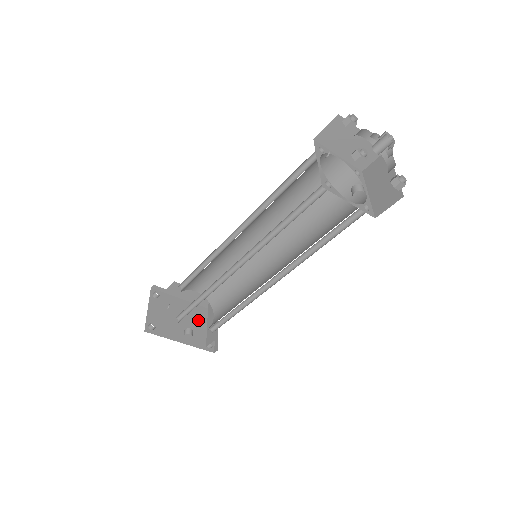
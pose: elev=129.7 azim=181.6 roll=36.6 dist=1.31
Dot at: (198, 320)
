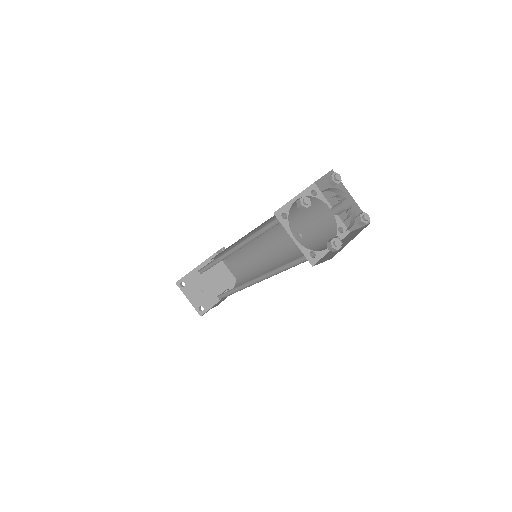
Dot at: (219, 269)
